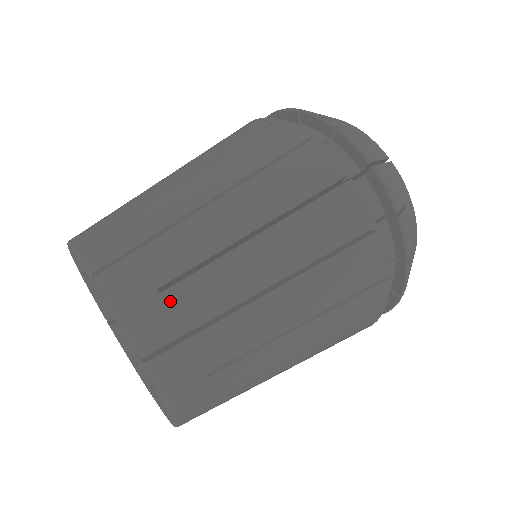
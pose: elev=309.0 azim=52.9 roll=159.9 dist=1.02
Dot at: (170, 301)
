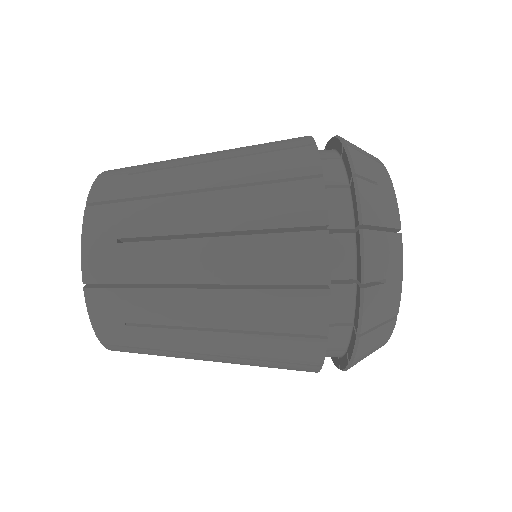
Dot at: (129, 179)
